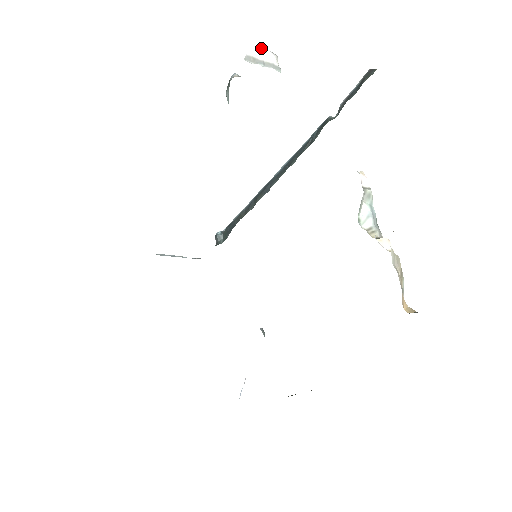
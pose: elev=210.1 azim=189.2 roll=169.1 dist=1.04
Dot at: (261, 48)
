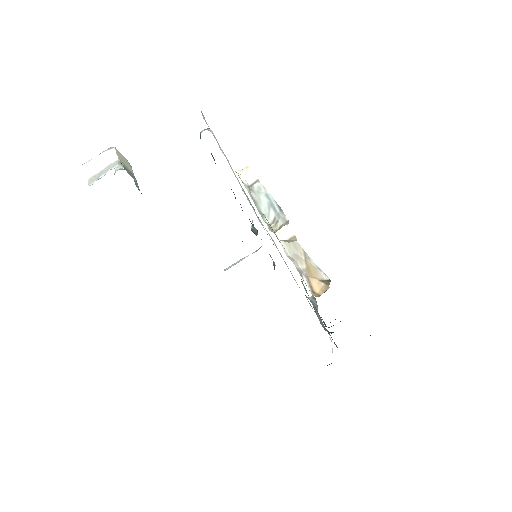
Dot at: (98, 157)
